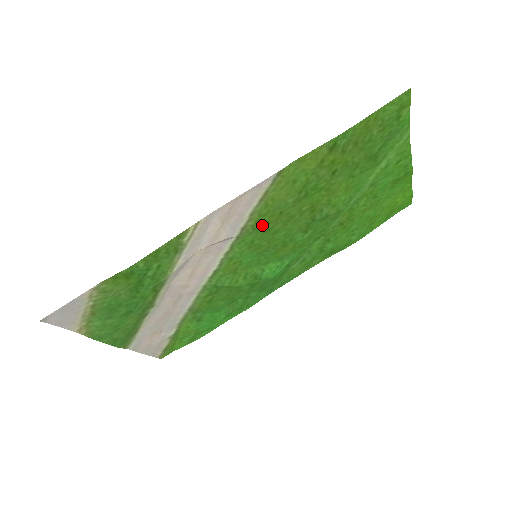
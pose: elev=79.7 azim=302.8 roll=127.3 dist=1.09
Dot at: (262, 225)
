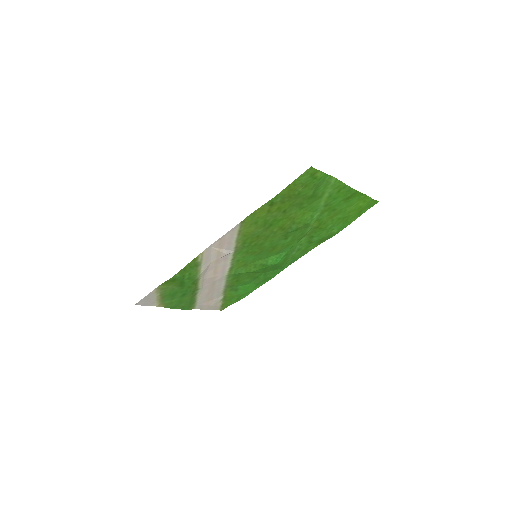
Dot at: (248, 243)
